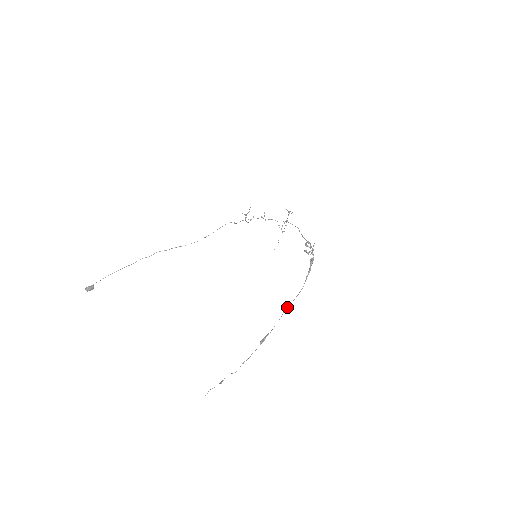
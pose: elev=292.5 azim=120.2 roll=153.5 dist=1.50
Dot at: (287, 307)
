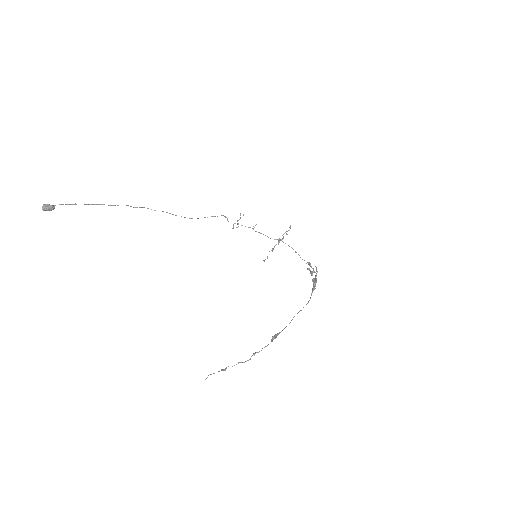
Dot at: (297, 313)
